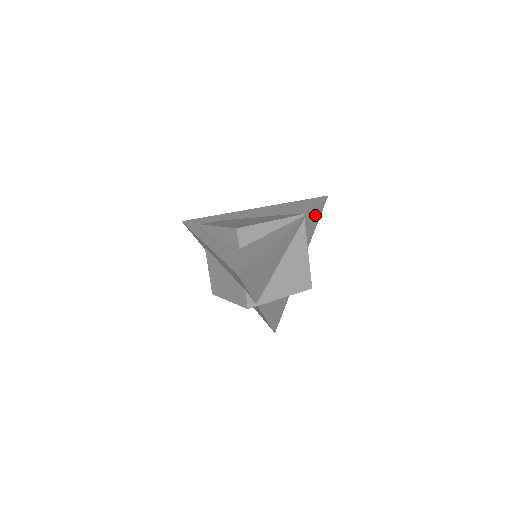
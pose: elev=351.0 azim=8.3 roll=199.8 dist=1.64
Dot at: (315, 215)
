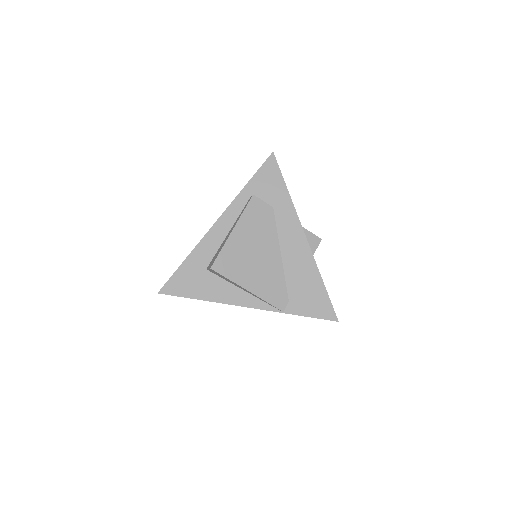
Dot at: occluded
